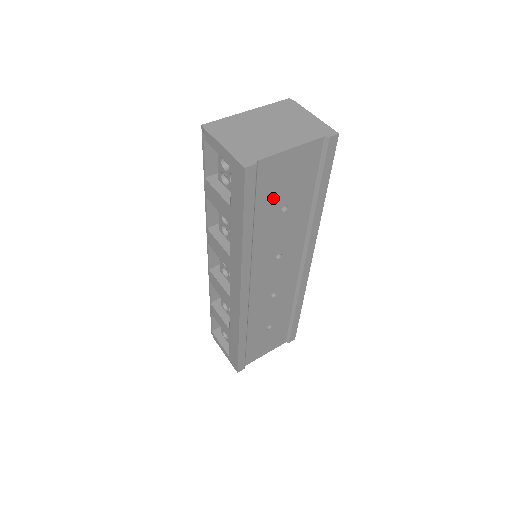
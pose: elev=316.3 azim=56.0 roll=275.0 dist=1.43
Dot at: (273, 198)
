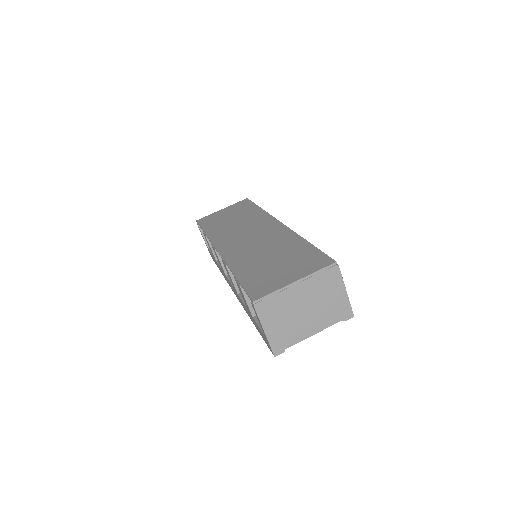
Dot at: occluded
